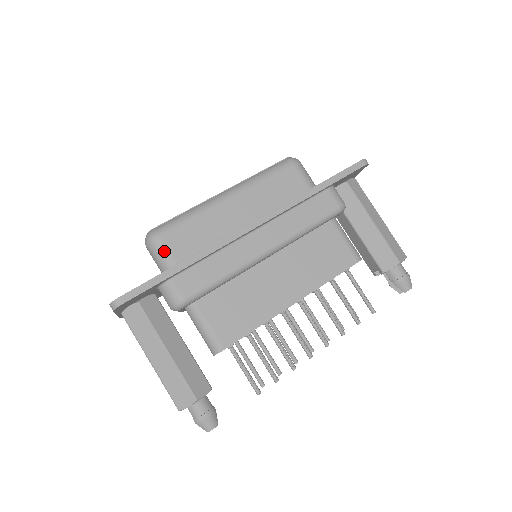
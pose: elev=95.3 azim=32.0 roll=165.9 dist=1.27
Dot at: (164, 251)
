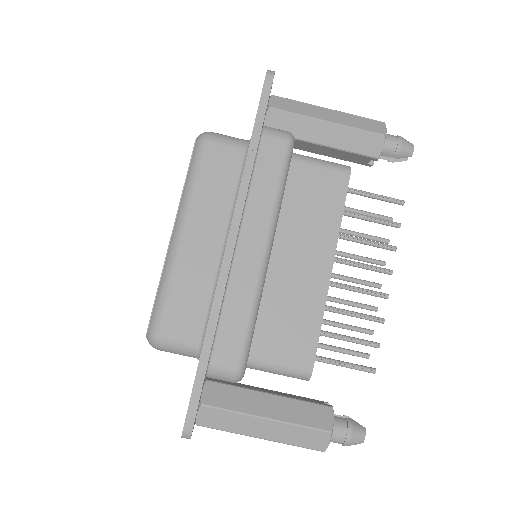
Dot at: (178, 341)
